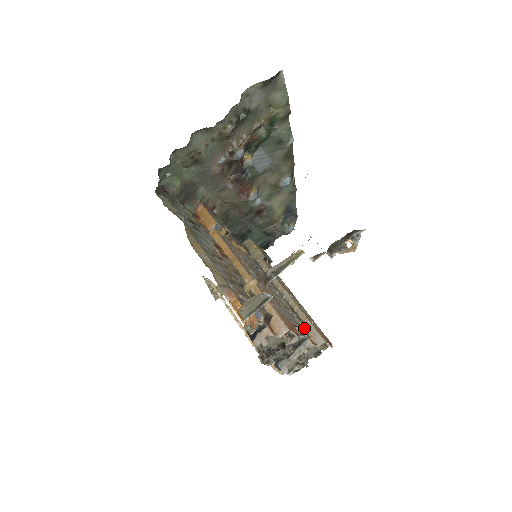
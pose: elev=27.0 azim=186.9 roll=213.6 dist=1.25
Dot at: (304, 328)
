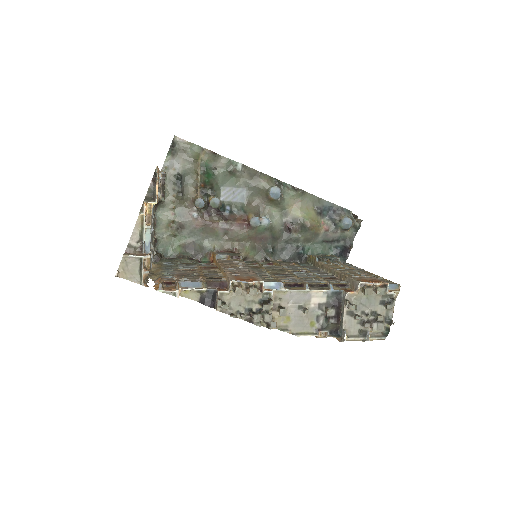
Dot at: (327, 283)
